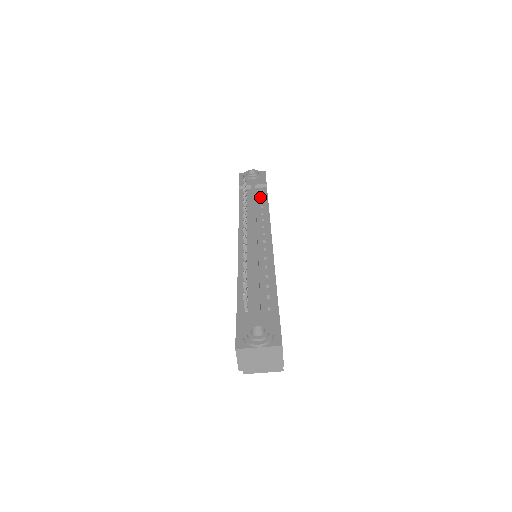
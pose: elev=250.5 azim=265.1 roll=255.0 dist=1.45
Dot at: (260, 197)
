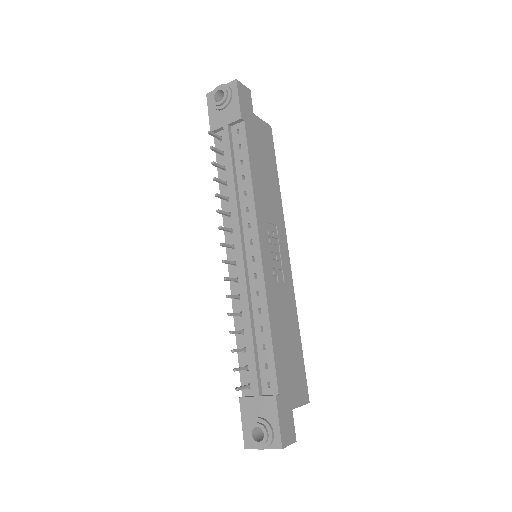
Dot at: (239, 151)
